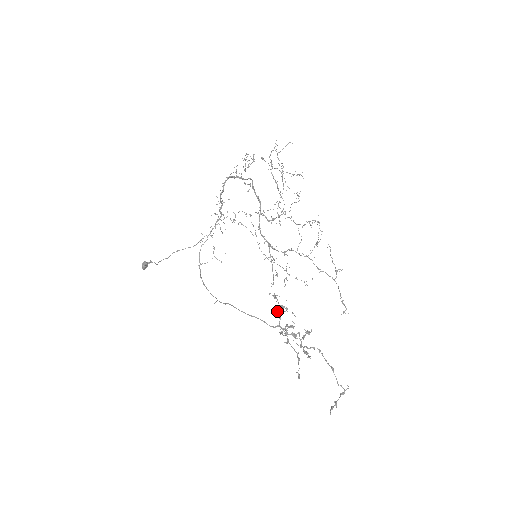
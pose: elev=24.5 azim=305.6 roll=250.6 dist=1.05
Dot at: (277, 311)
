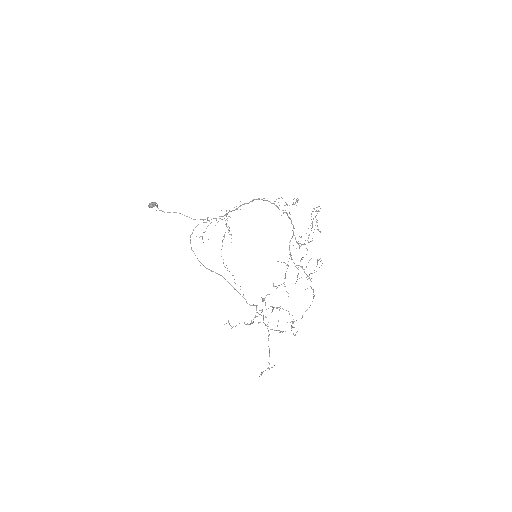
Dot at: occluded
